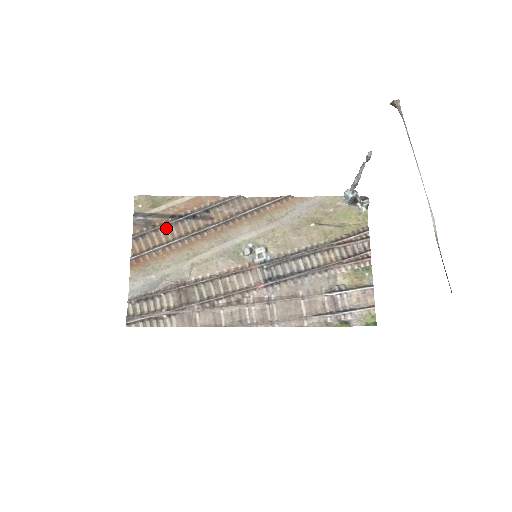
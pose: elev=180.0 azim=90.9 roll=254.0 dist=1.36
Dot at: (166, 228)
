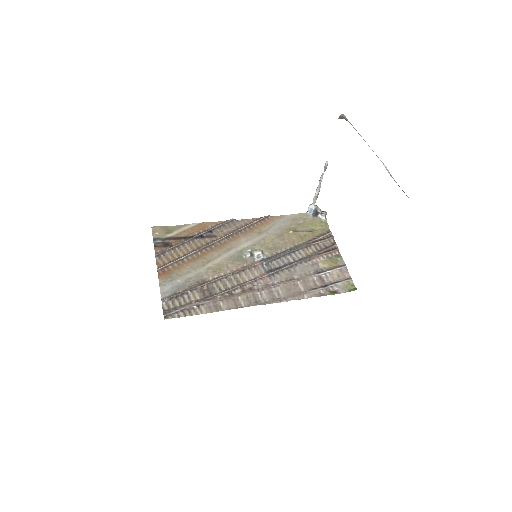
Dot at: (181, 246)
